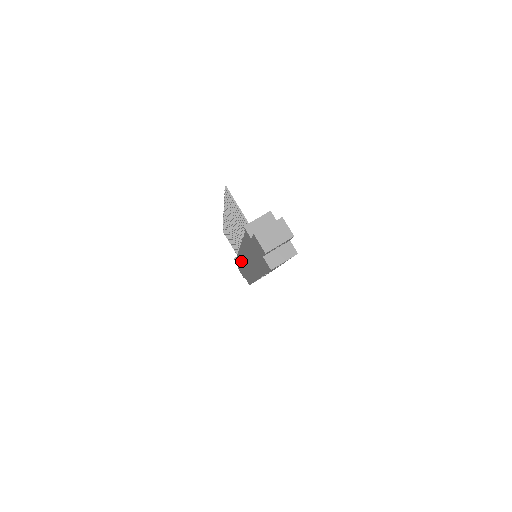
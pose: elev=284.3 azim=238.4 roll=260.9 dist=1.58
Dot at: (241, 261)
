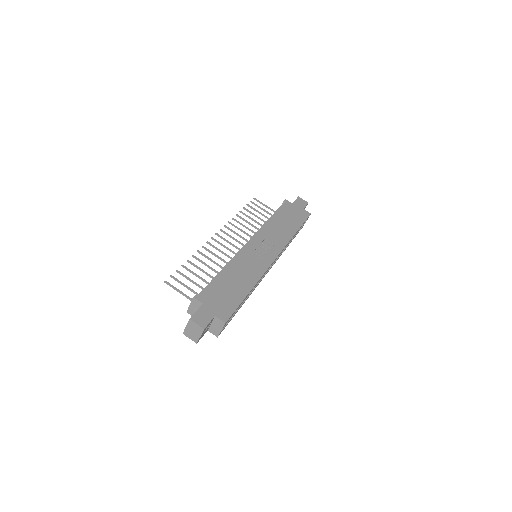
Dot at: occluded
